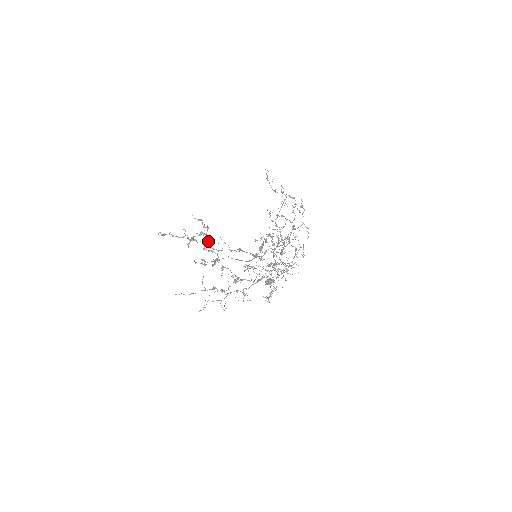
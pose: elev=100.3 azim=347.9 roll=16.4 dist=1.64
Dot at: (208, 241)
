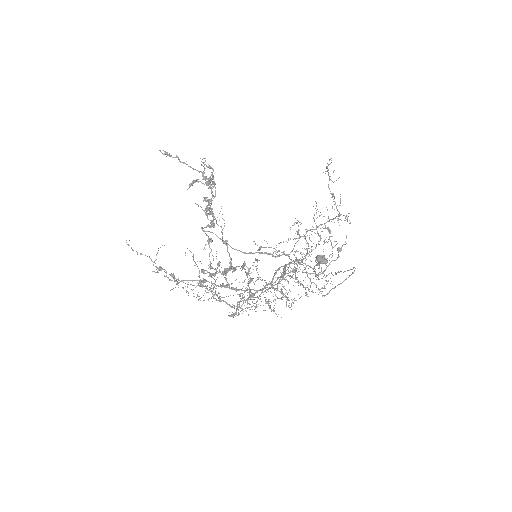
Dot at: (209, 199)
